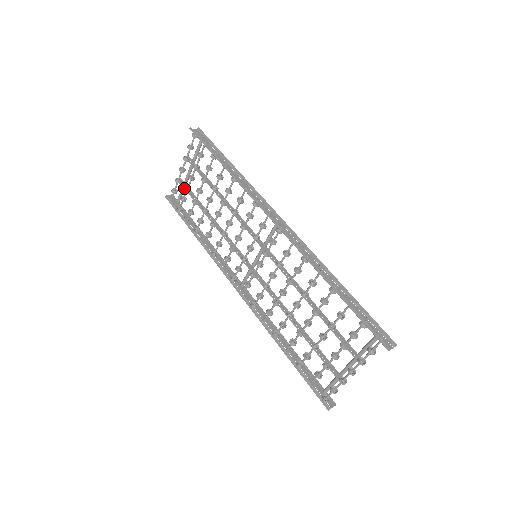
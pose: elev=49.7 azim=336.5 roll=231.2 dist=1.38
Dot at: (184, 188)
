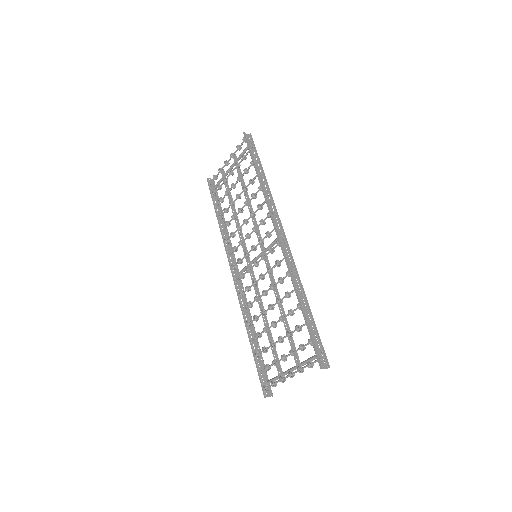
Dot at: (223, 179)
